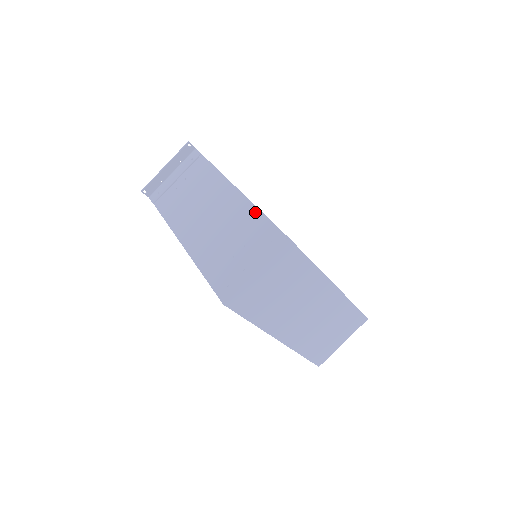
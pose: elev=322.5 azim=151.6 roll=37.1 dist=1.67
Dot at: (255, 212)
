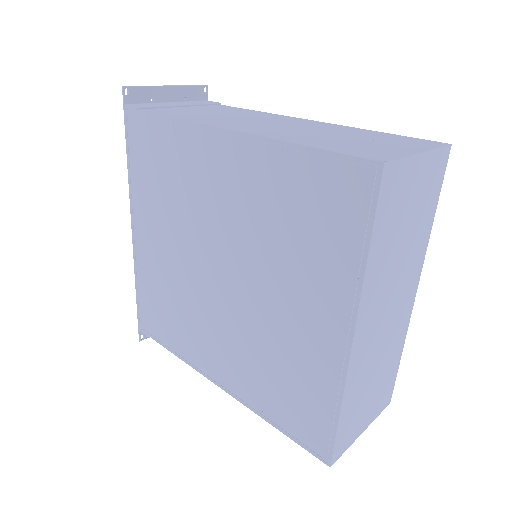
Dot at: (364, 130)
